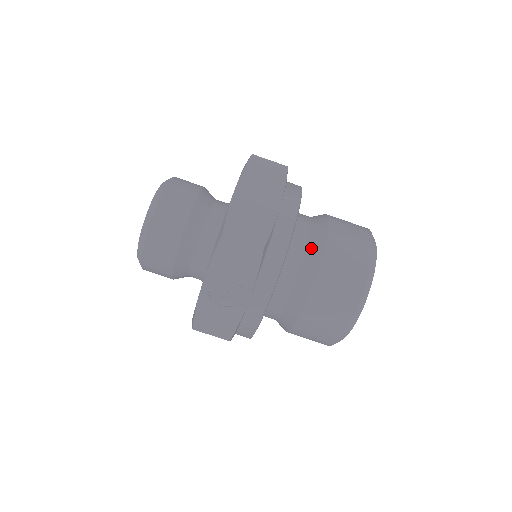
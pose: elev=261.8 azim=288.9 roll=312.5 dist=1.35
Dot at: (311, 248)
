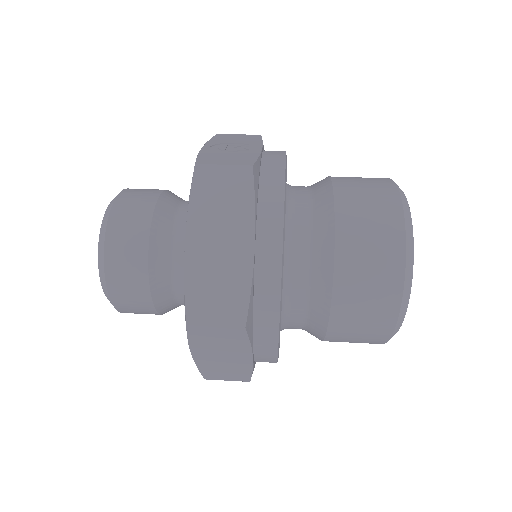
Dot at: occluded
